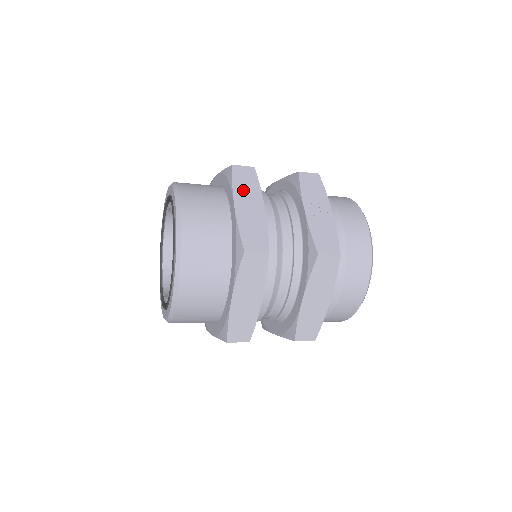
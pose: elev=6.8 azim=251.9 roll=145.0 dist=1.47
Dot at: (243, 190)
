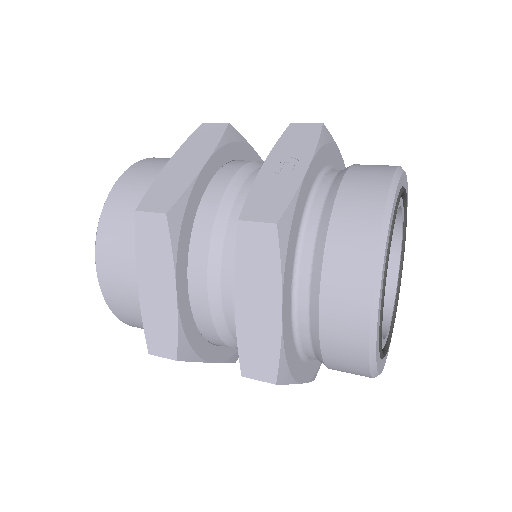
Dot at: (192, 147)
